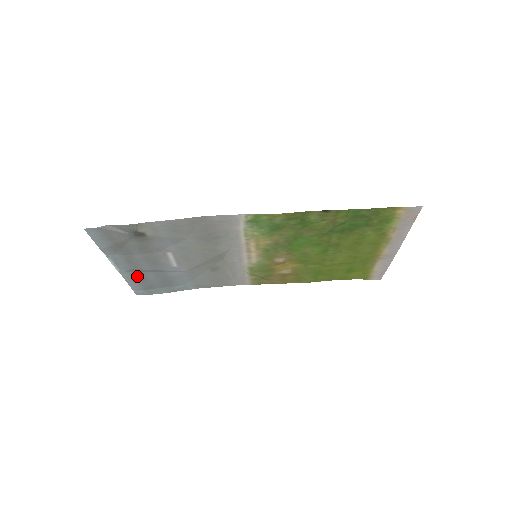
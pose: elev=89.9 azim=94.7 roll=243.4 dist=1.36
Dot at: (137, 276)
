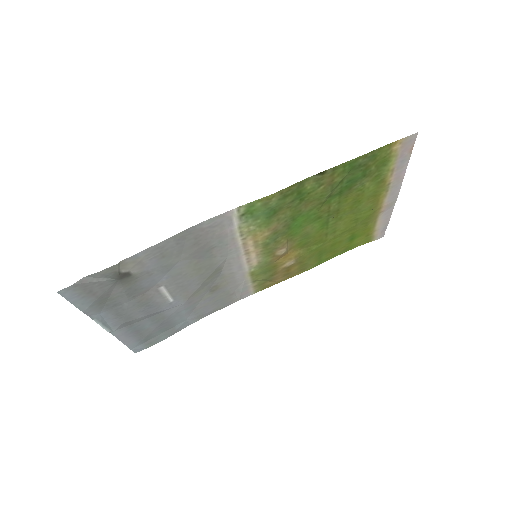
Dot at: (131, 330)
